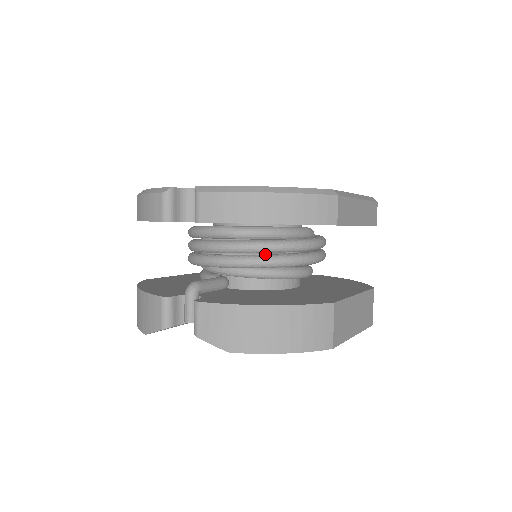
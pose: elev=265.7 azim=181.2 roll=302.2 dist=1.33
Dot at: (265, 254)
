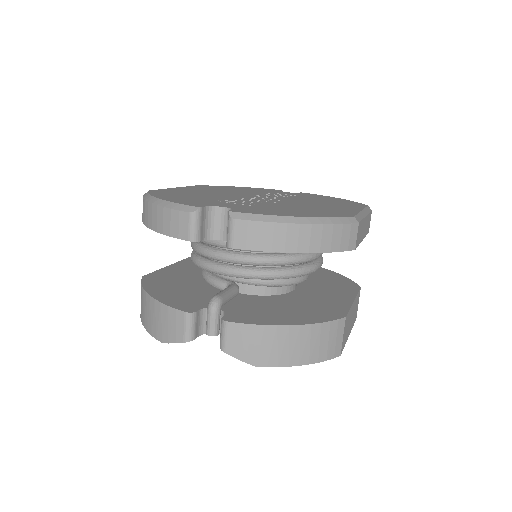
Dot at: occluded
